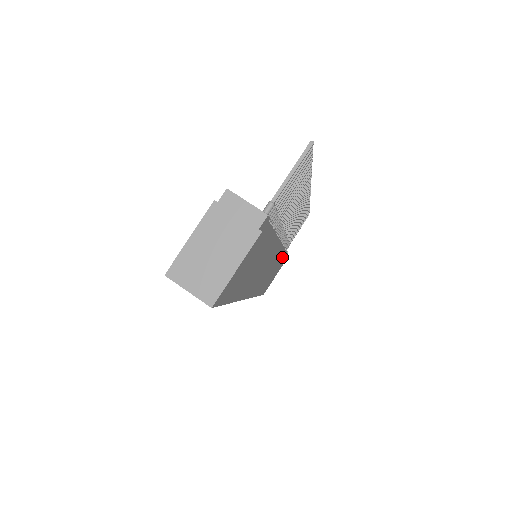
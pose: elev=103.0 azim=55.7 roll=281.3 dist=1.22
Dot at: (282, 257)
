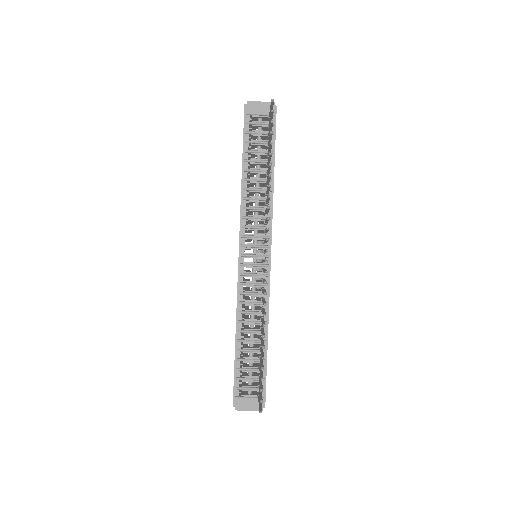
Dot at: (273, 181)
